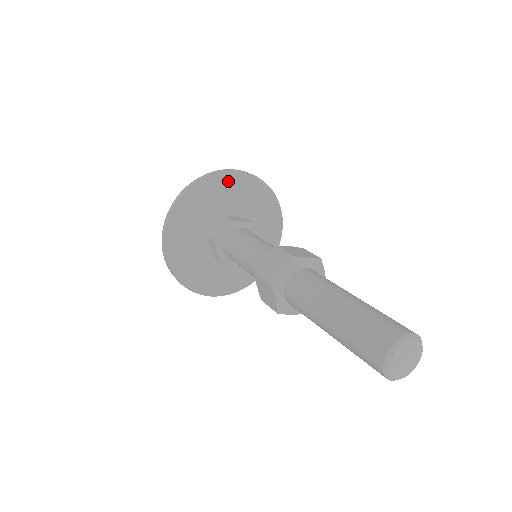
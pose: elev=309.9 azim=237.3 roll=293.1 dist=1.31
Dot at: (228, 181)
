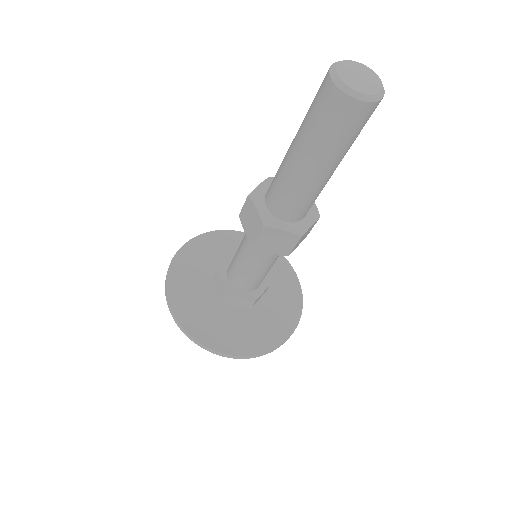
Dot at: (185, 259)
